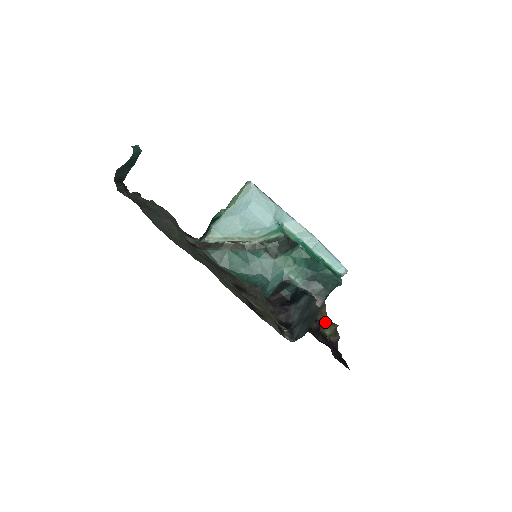
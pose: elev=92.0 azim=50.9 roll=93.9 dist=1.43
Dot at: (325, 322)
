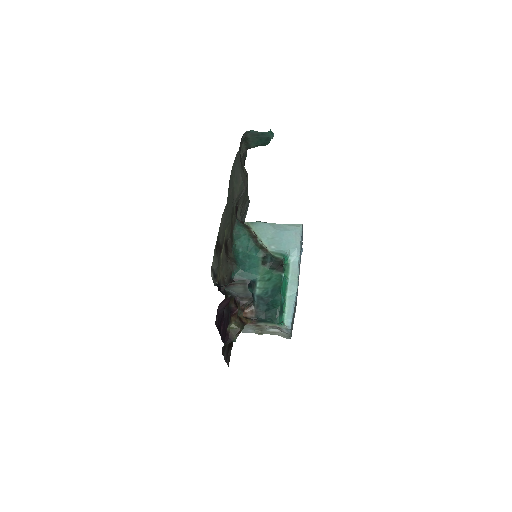
Dot at: (240, 321)
